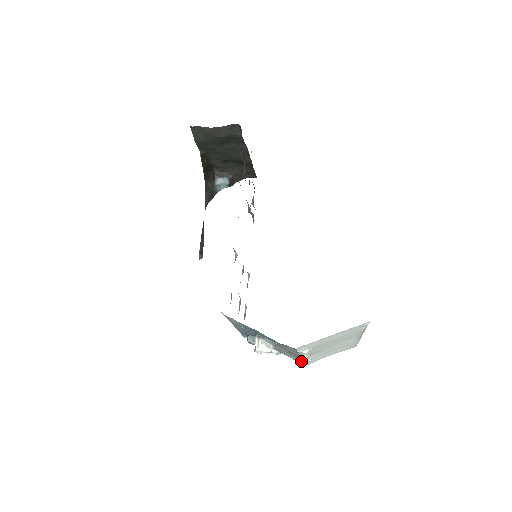
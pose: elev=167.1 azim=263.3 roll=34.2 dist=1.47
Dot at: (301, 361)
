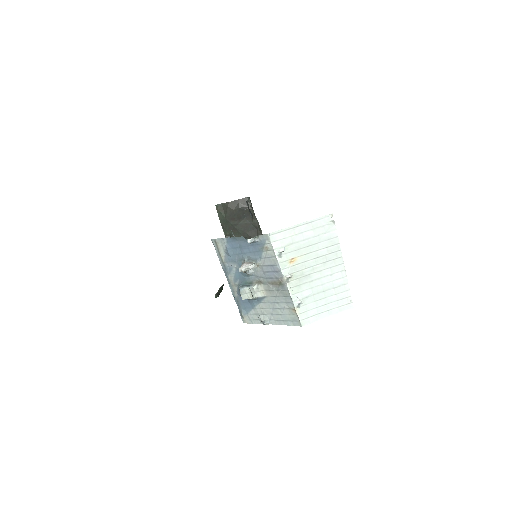
Dot at: (293, 309)
